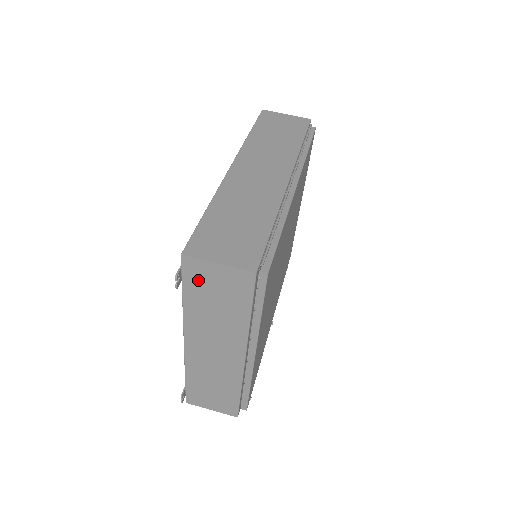
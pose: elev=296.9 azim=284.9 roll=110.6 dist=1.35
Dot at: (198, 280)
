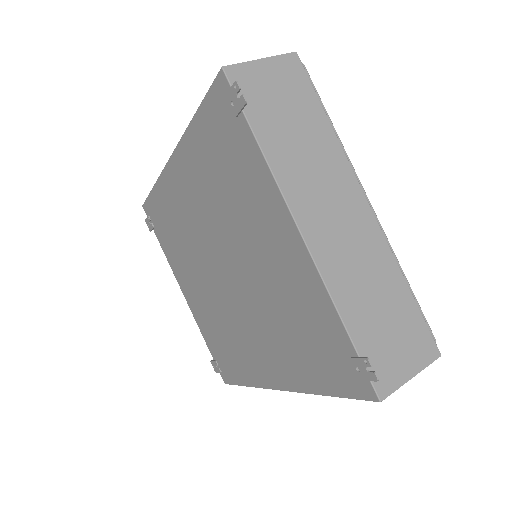
Dot at: (256, 96)
